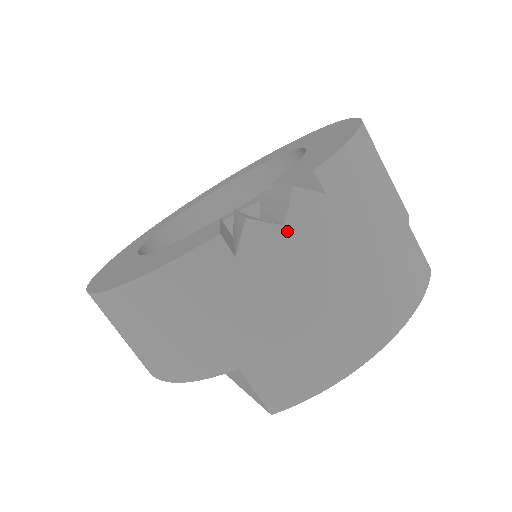
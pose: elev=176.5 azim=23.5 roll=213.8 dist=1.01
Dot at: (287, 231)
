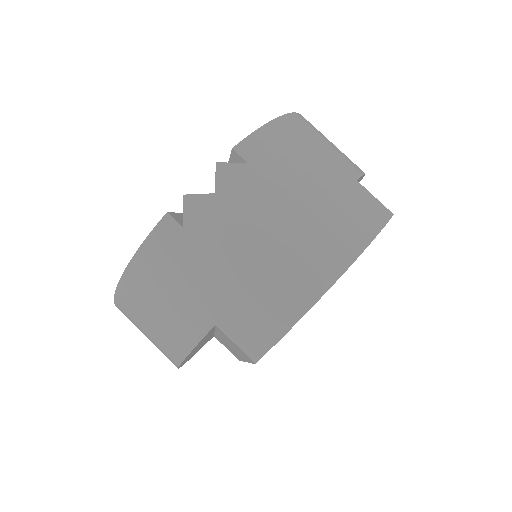
Dot at: (218, 197)
